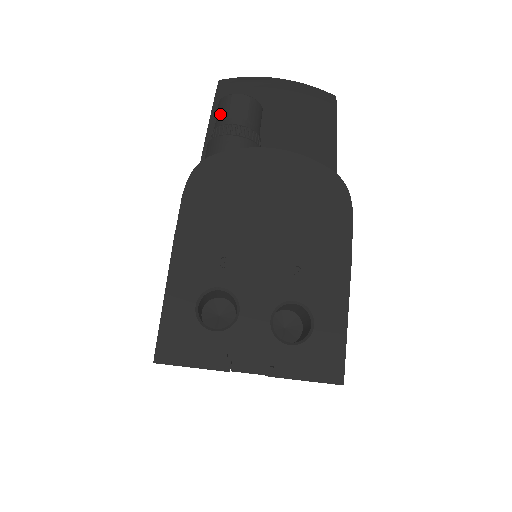
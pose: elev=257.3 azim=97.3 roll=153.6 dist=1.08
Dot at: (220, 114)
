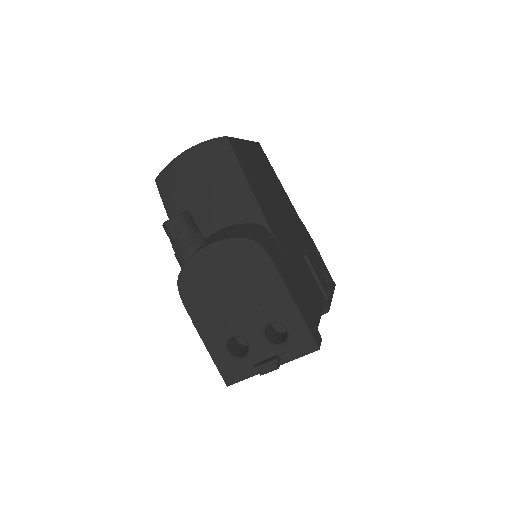
Dot at: occluded
